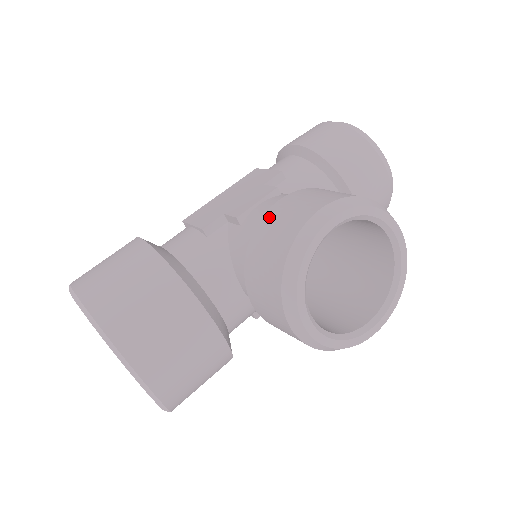
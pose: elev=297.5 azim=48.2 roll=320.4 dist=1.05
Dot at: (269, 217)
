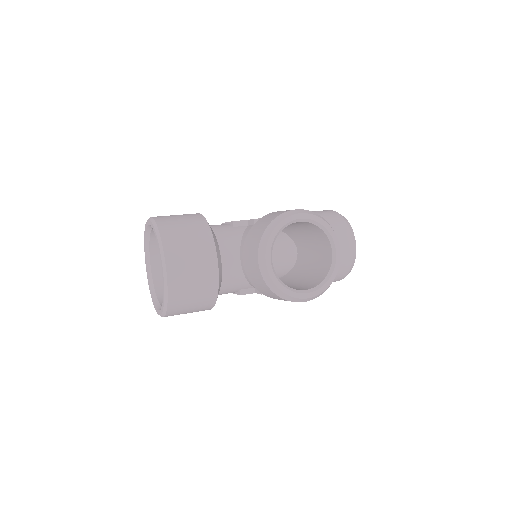
Dot at: (271, 213)
